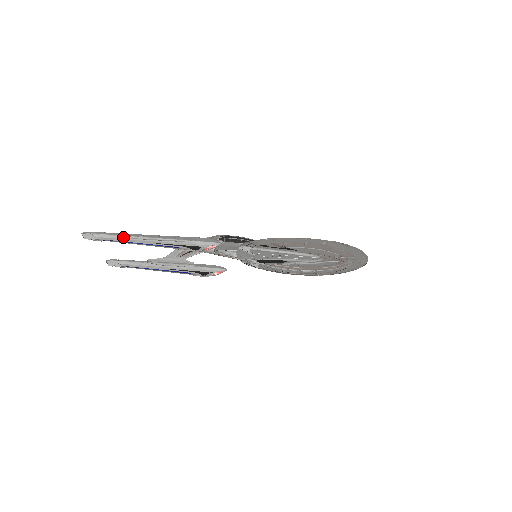
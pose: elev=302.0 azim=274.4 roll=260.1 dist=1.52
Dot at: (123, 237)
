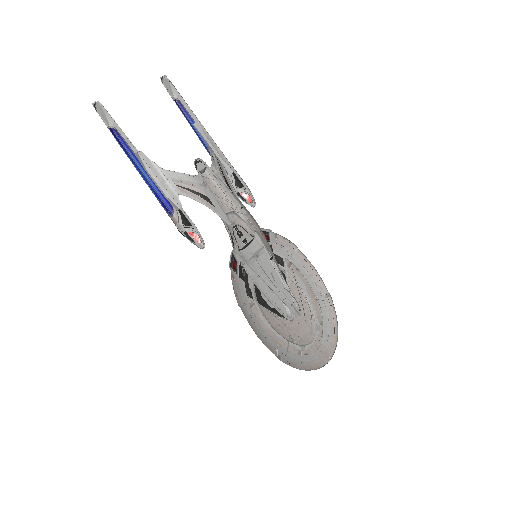
Dot at: occluded
